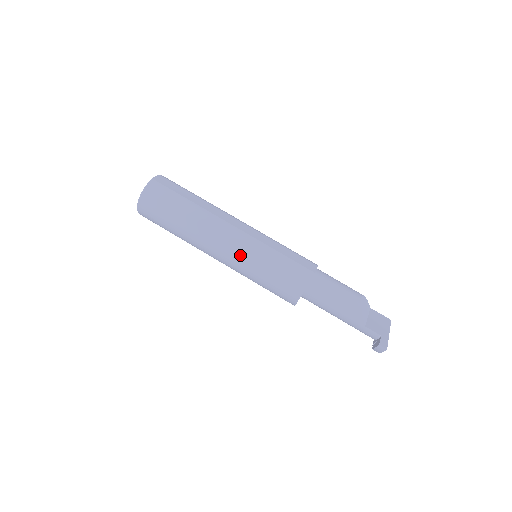
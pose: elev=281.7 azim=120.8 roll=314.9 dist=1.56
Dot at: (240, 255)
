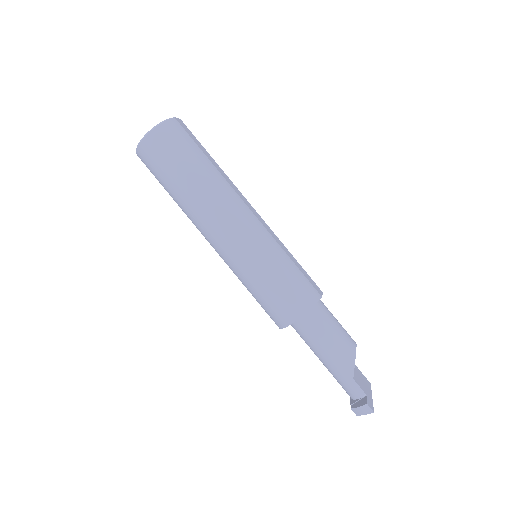
Dot at: (248, 244)
